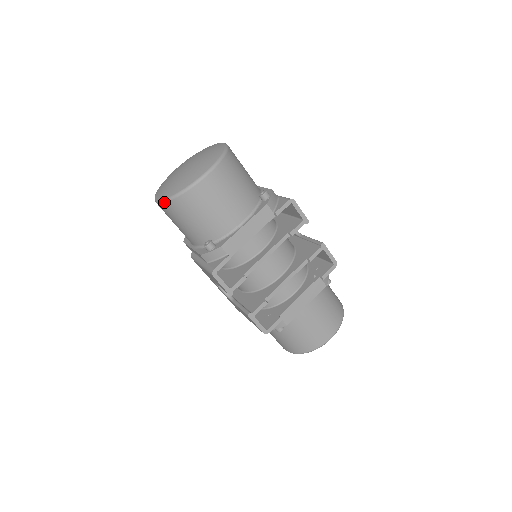
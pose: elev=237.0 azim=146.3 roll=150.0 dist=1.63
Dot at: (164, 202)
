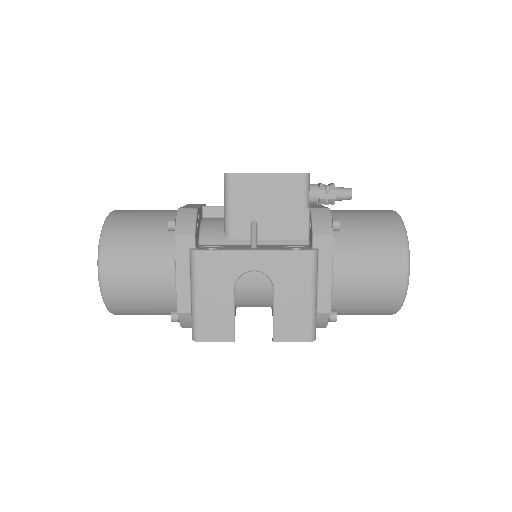
Dot at: occluded
